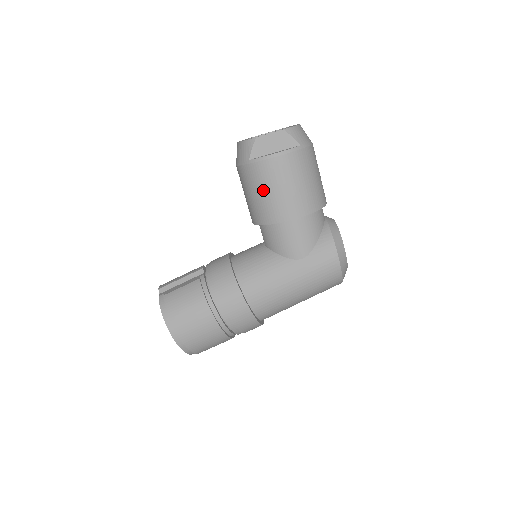
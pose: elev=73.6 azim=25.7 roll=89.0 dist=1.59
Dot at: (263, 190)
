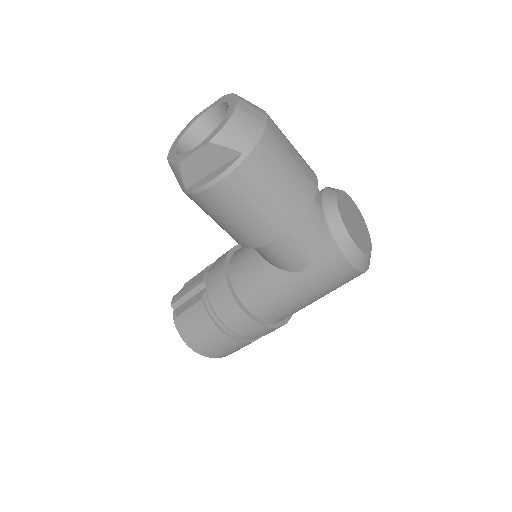
Dot at: (219, 219)
